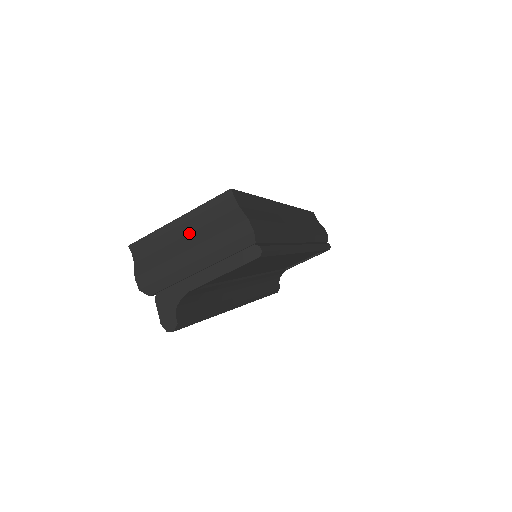
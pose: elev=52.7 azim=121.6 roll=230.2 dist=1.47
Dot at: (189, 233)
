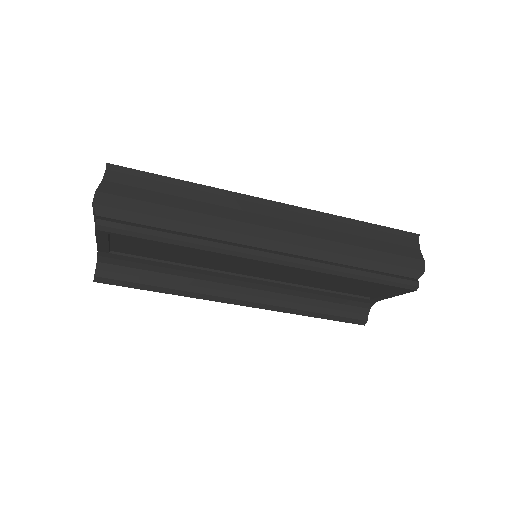
Dot at: occluded
